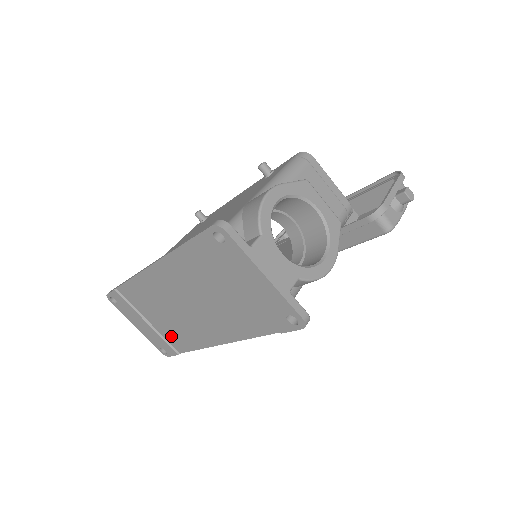
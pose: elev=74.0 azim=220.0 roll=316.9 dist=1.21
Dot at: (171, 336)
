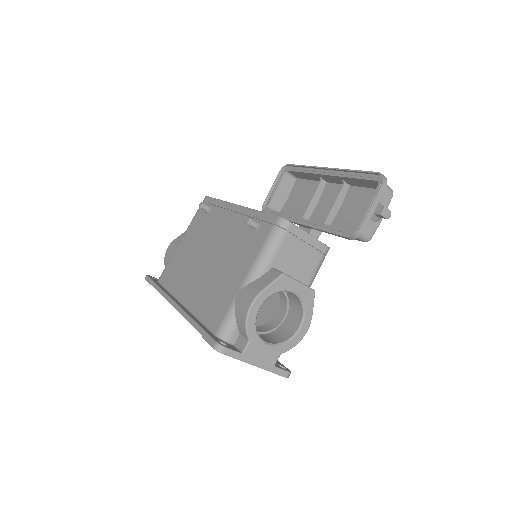
Dot at: occluded
